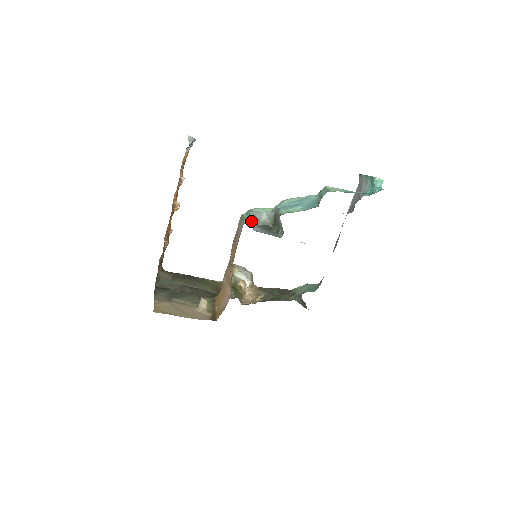
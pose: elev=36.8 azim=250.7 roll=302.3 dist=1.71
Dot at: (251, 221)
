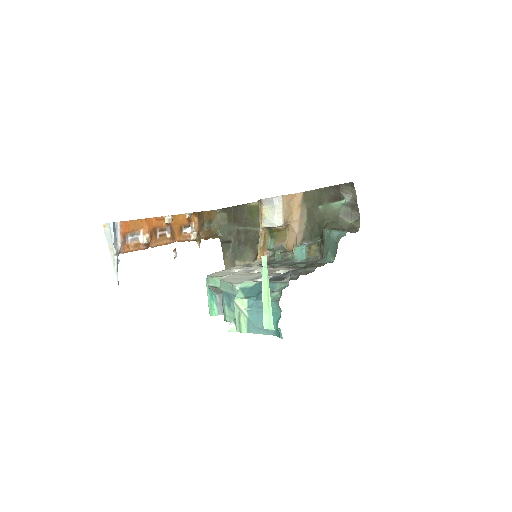
Dot at: (213, 304)
